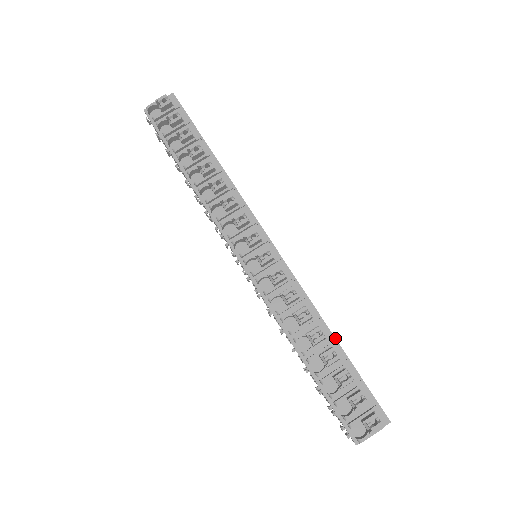
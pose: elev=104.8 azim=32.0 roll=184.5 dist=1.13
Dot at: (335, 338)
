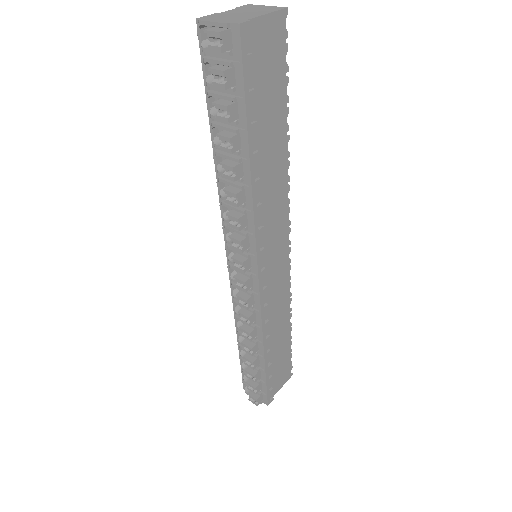
Dot at: (264, 357)
